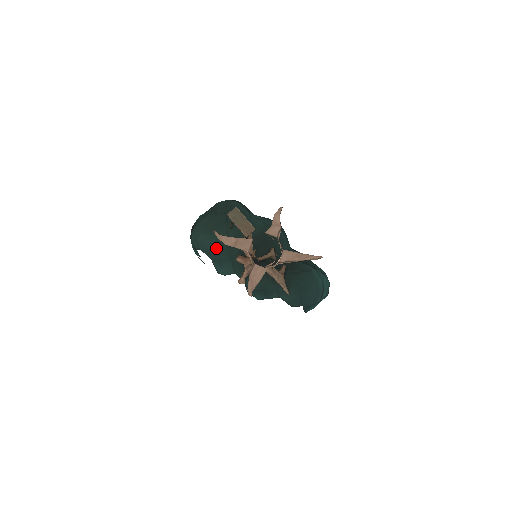
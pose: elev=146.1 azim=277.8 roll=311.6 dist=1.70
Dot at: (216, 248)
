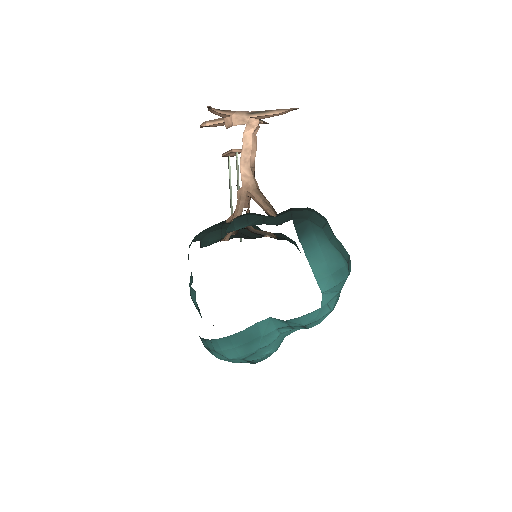
Dot at: (209, 229)
